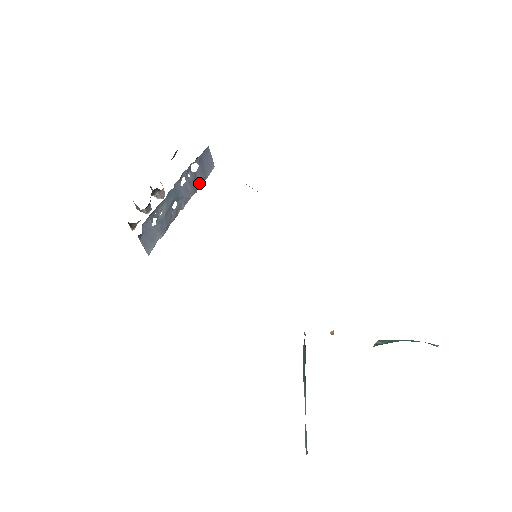
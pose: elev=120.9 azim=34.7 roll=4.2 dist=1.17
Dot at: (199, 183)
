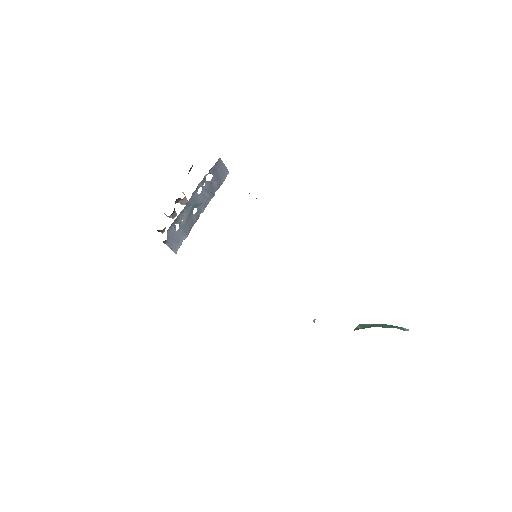
Dot at: (216, 188)
